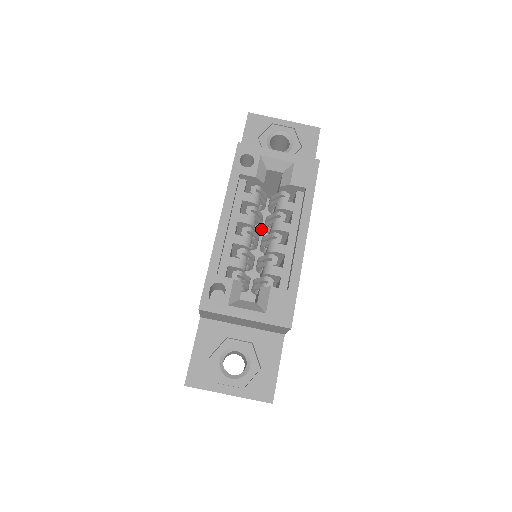
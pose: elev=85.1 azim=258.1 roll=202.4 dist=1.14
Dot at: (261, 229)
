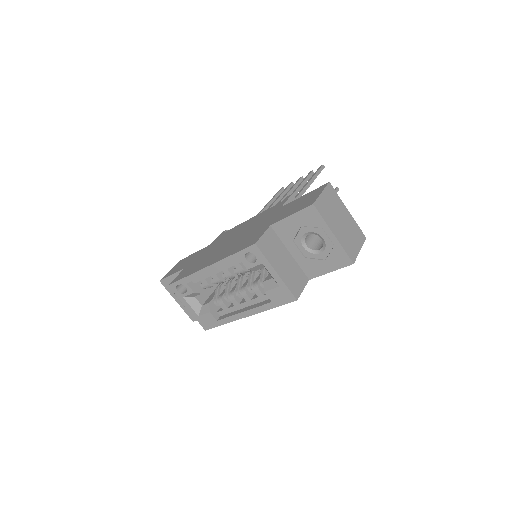
Dot at: occluded
